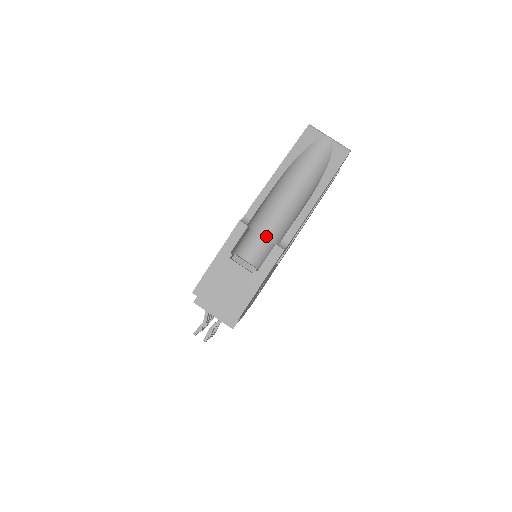
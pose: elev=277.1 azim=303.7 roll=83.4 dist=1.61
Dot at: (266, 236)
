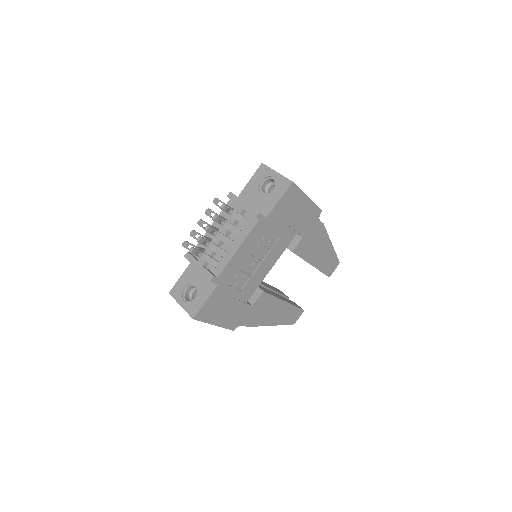
Dot at: occluded
